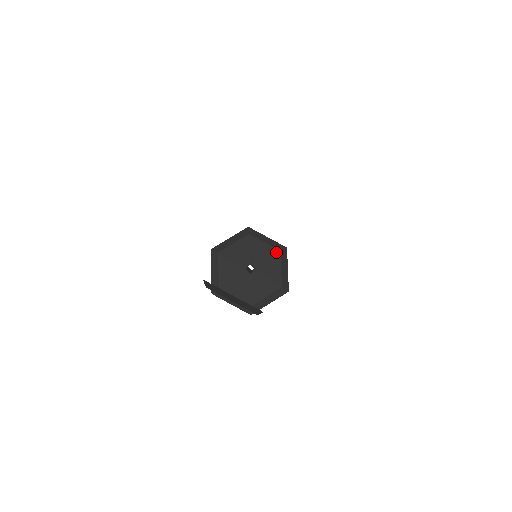
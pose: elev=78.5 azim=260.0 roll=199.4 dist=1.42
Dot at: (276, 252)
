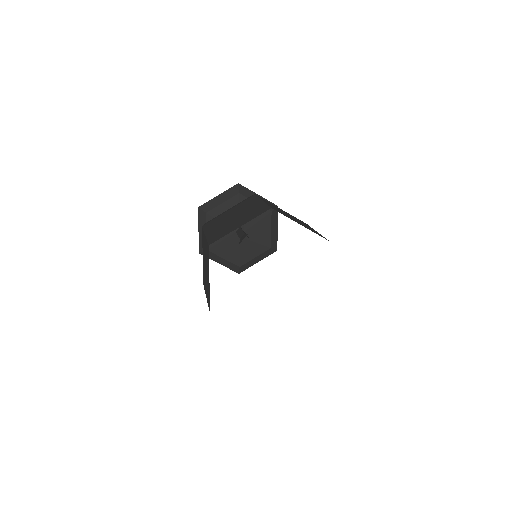
Dot at: (267, 213)
